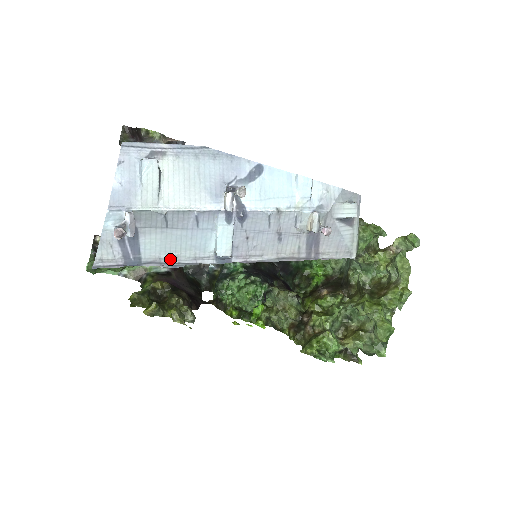
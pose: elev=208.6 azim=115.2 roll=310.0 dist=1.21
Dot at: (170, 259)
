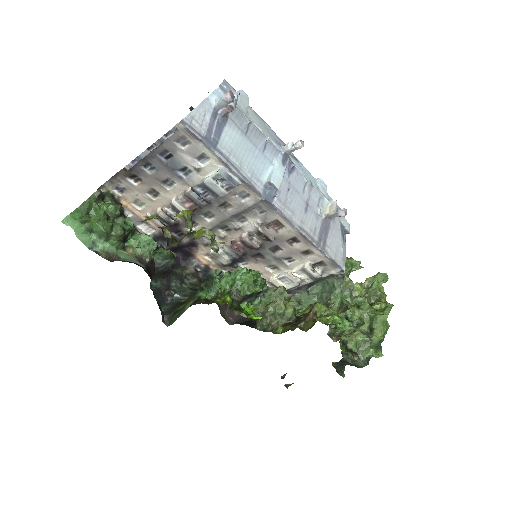
Dot at: (235, 163)
